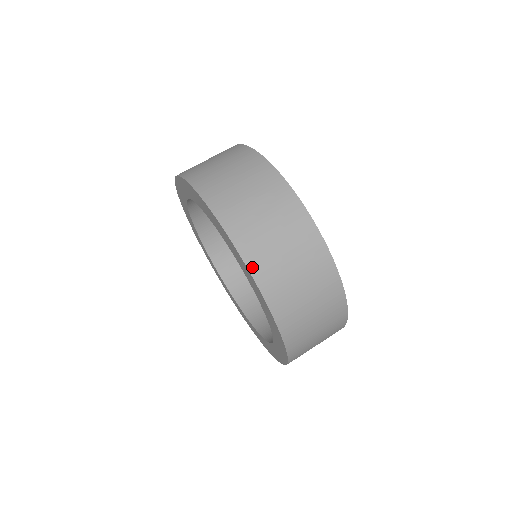
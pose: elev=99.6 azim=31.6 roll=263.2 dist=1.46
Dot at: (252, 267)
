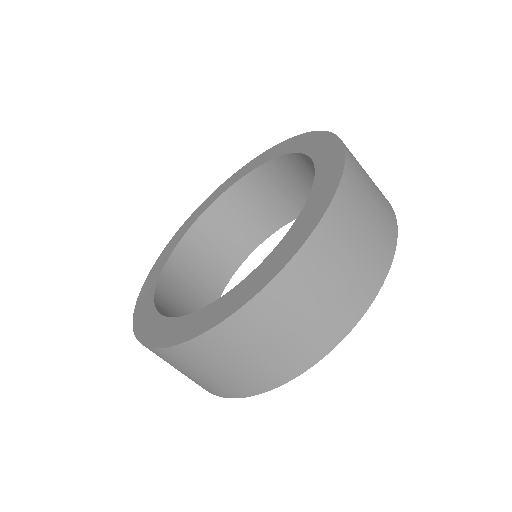
Dot at: (346, 147)
